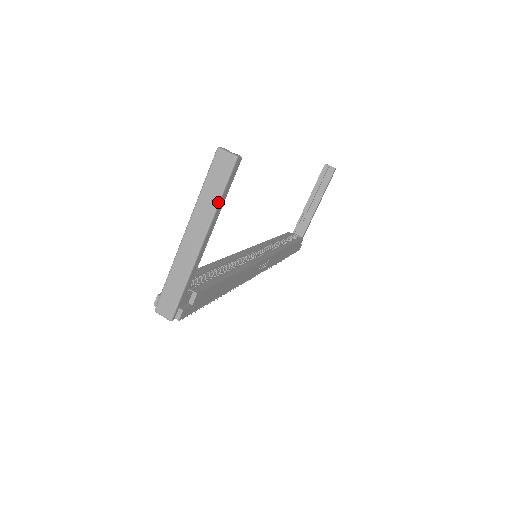
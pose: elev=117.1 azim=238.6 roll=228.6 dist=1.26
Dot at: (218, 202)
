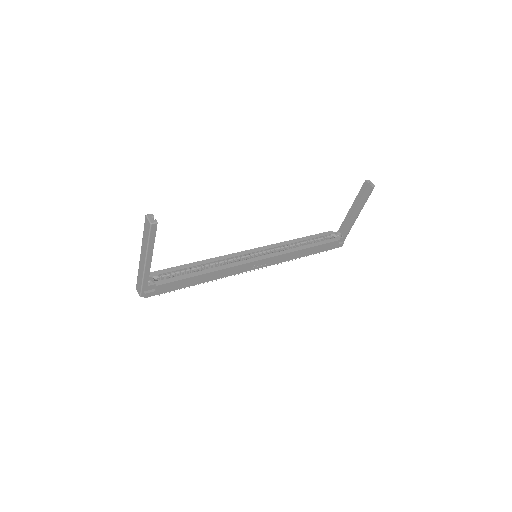
Dot at: (147, 244)
